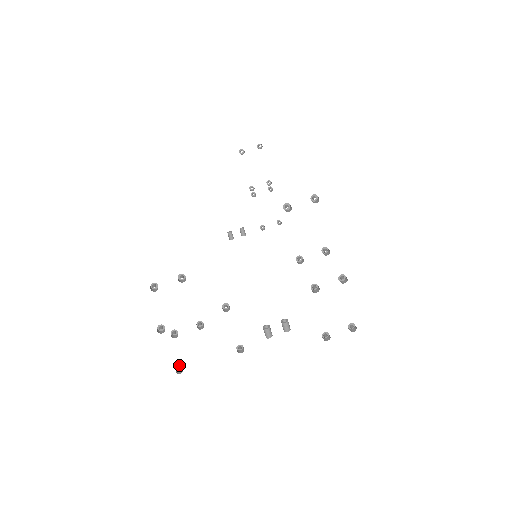
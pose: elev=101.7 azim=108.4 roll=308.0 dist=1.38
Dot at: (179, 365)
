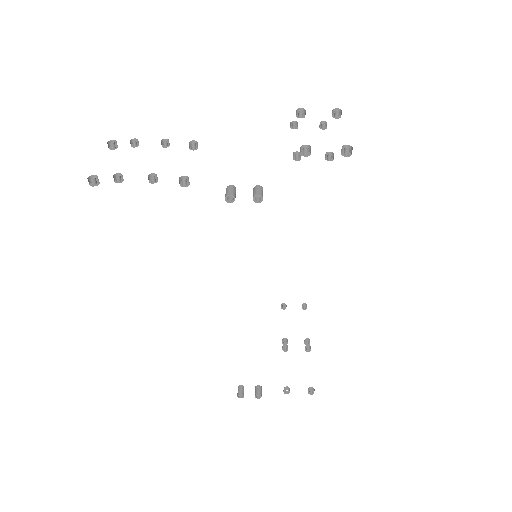
Dot at: (98, 182)
